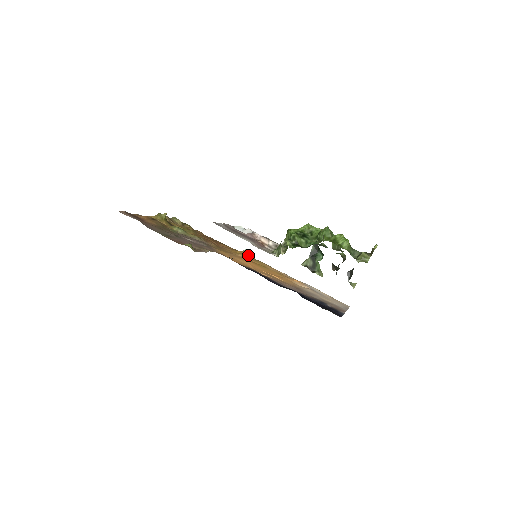
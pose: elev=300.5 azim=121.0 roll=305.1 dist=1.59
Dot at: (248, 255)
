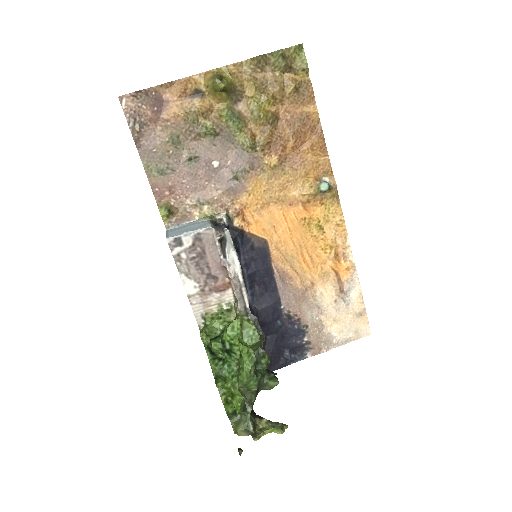
Dot at: (319, 195)
